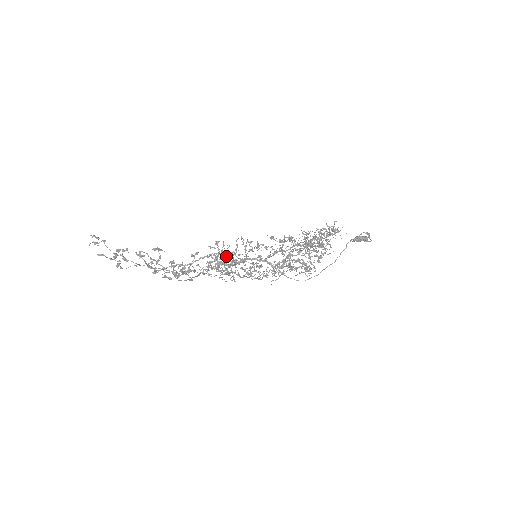
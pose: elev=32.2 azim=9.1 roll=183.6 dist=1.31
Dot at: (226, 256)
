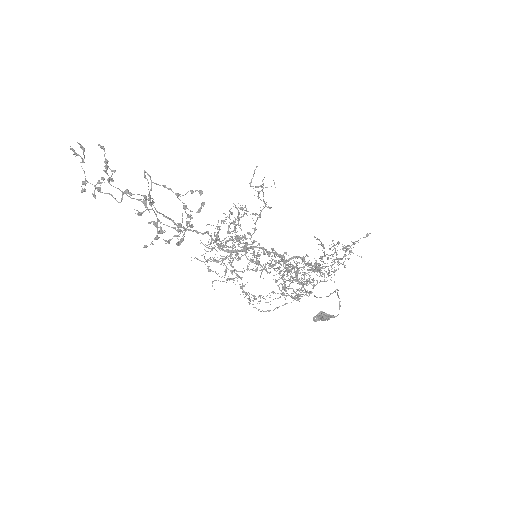
Dot at: (221, 245)
